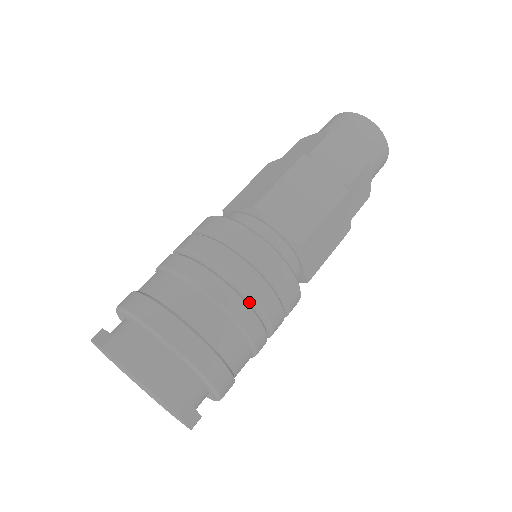
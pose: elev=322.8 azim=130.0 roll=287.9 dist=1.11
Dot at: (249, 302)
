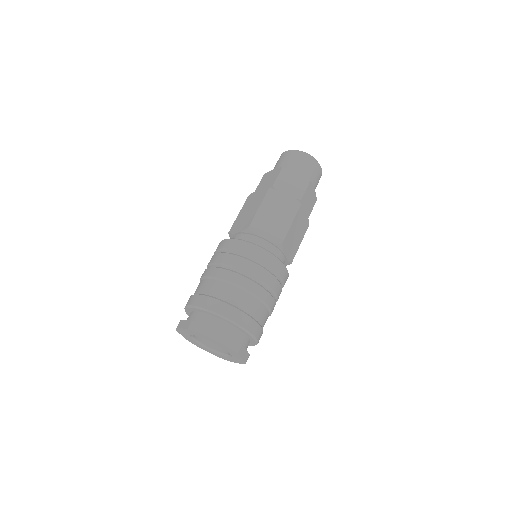
Dot at: (260, 284)
